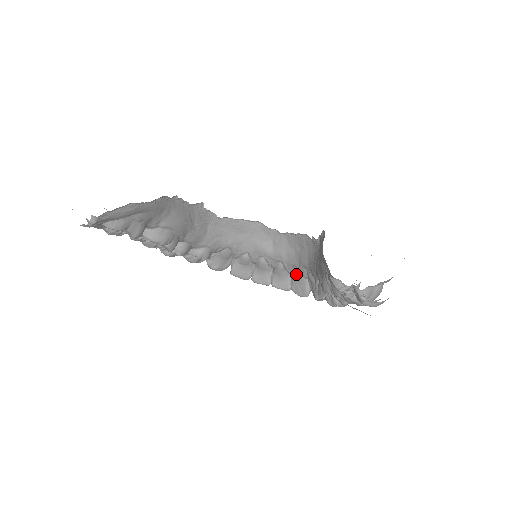
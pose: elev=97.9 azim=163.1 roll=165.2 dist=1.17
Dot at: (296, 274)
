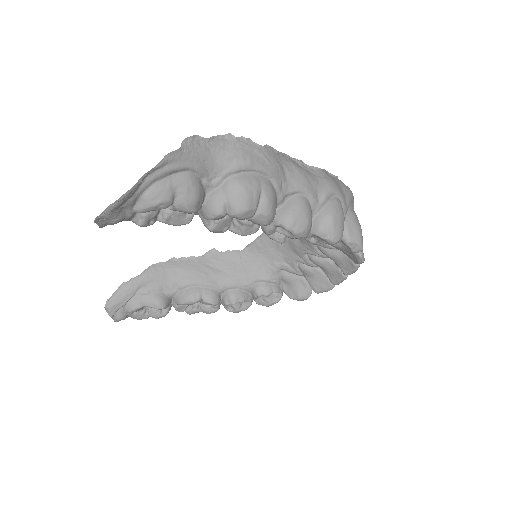
Dot at: occluded
